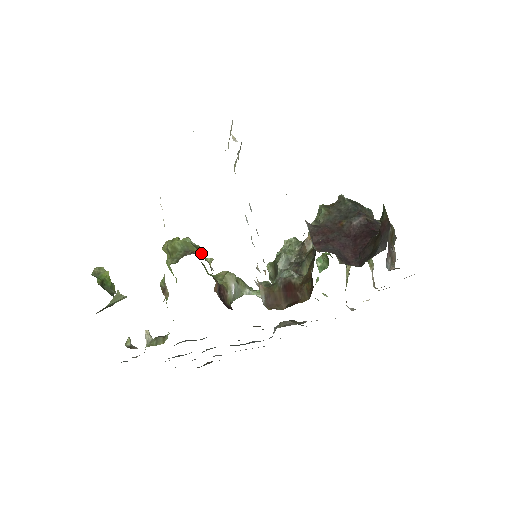
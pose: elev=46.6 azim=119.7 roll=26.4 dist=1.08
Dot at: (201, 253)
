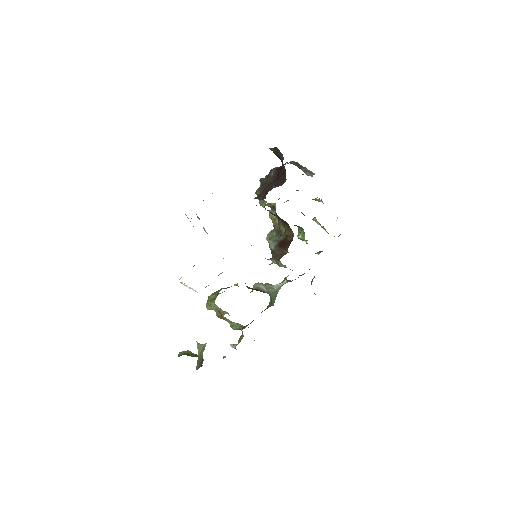
Dot at: occluded
